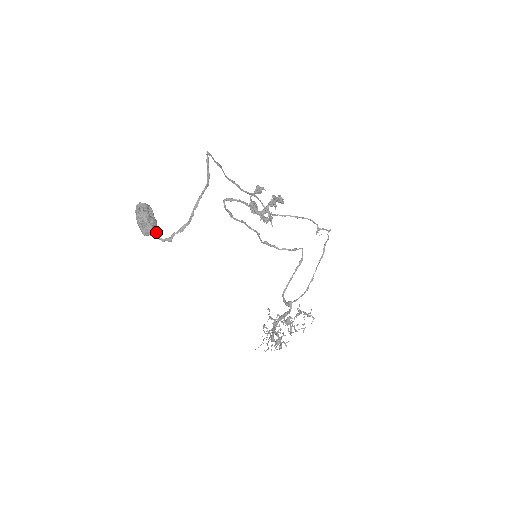
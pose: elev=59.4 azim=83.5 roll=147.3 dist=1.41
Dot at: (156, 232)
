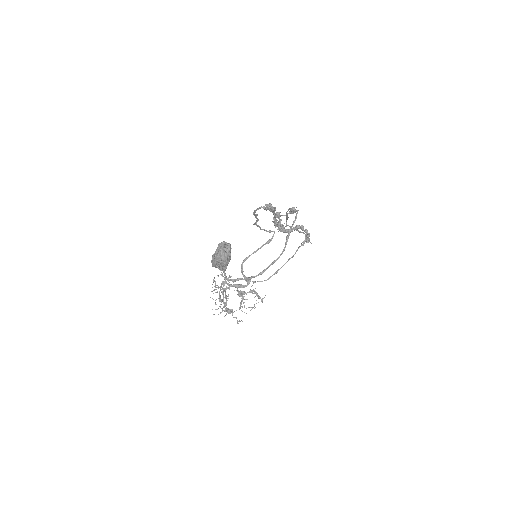
Dot at: occluded
